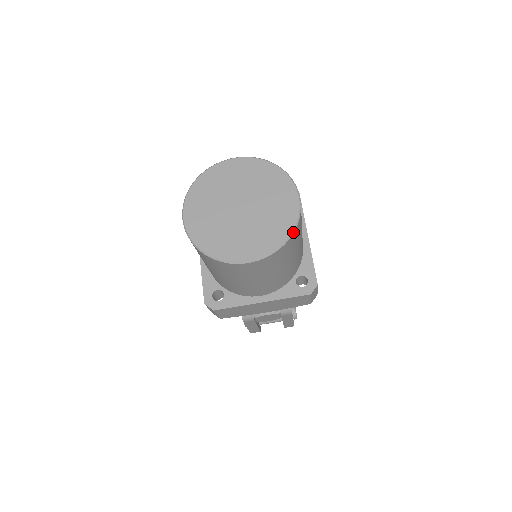
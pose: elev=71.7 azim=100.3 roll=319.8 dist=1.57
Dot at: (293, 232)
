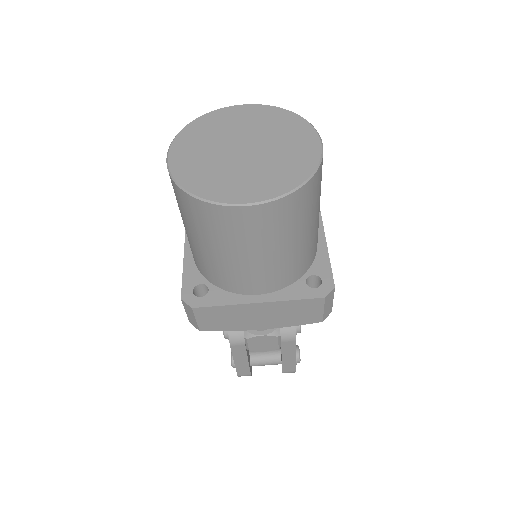
Dot at: (311, 176)
